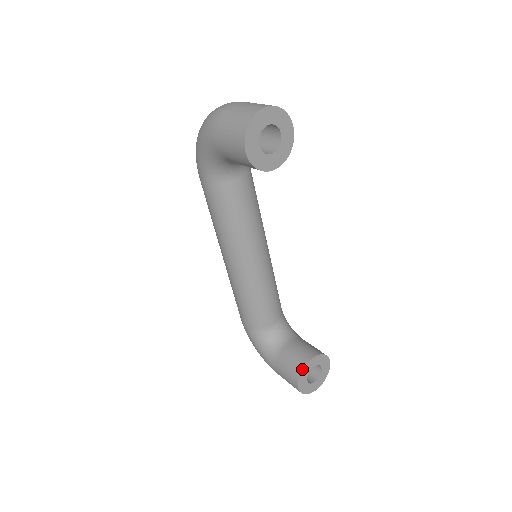
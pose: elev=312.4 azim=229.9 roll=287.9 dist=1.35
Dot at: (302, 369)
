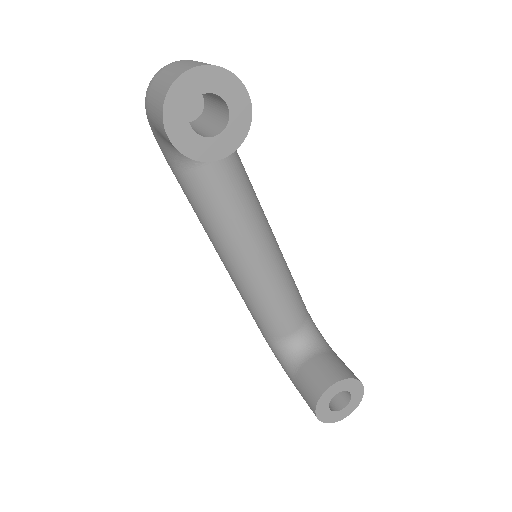
Dot at: (319, 397)
